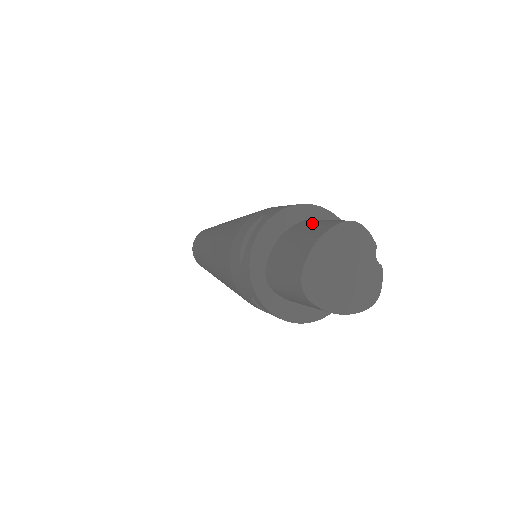
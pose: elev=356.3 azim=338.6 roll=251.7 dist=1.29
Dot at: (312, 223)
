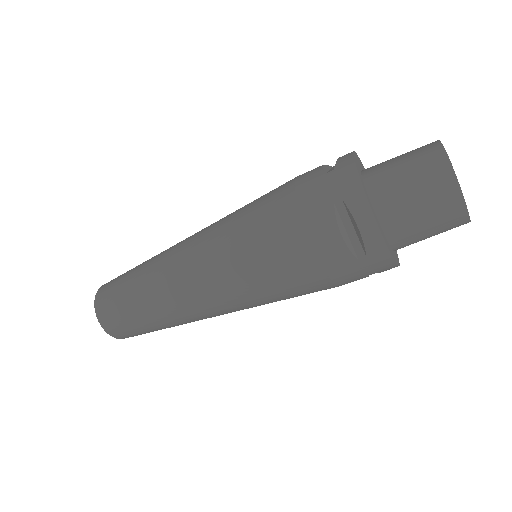
Dot at: occluded
